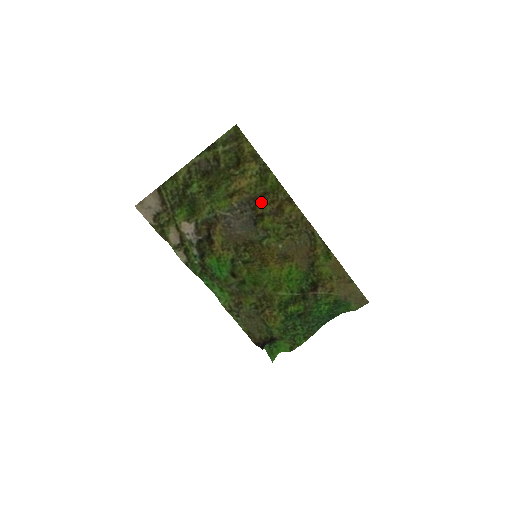
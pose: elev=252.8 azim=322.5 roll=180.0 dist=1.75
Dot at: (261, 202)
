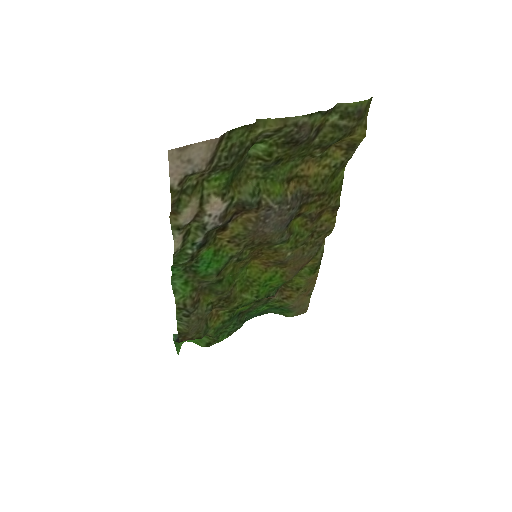
Dot at: (312, 201)
